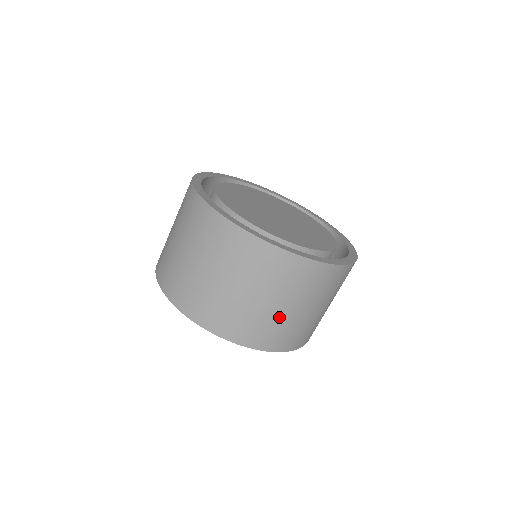
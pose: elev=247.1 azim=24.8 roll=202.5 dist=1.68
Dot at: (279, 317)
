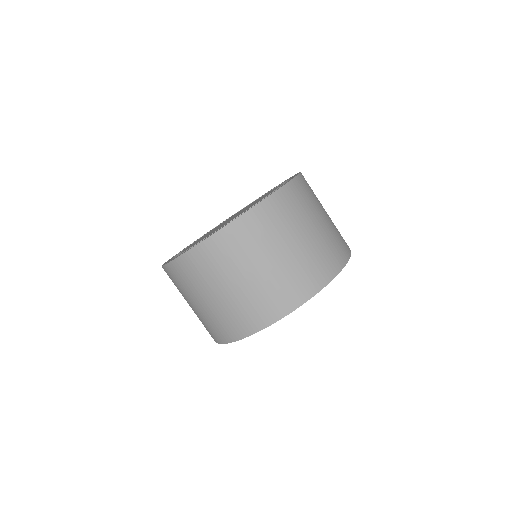
Dot at: (323, 234)
